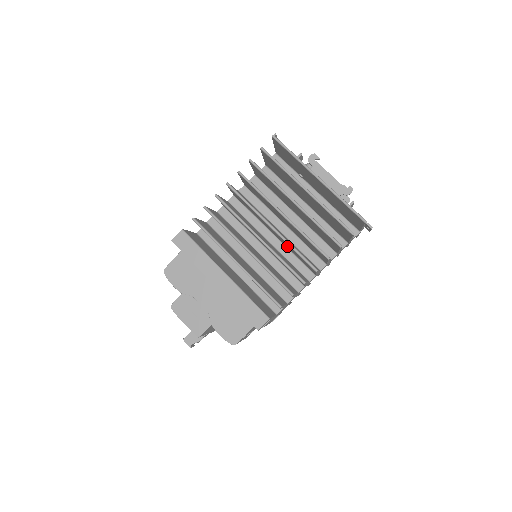
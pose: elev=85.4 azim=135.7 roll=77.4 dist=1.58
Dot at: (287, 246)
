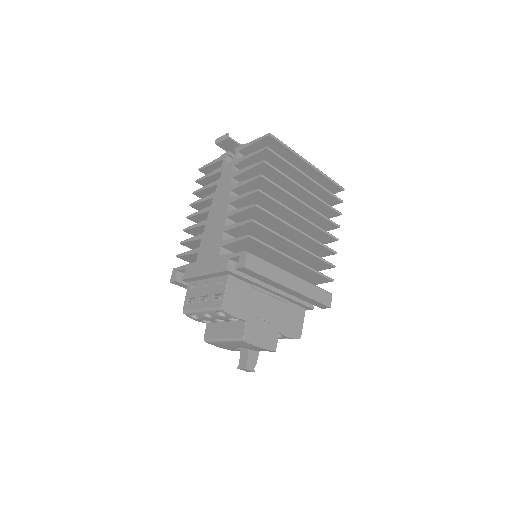
Dot at: occluded
